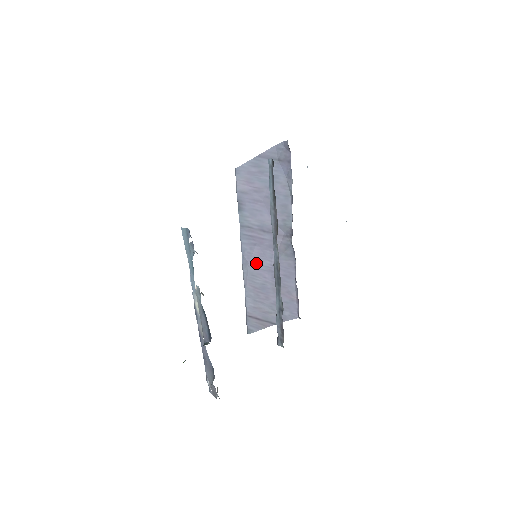
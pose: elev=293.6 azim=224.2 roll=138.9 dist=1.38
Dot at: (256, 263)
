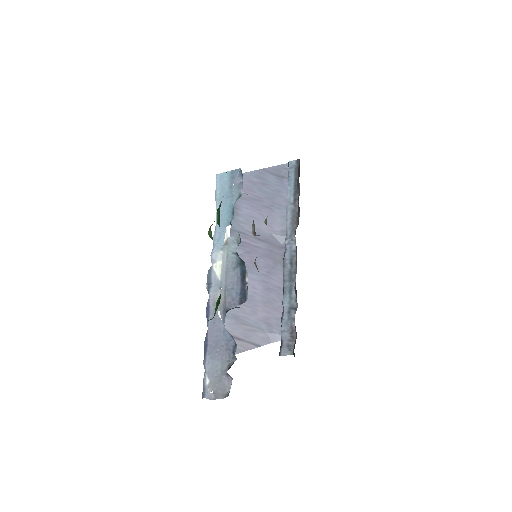
Dot at: occluded
